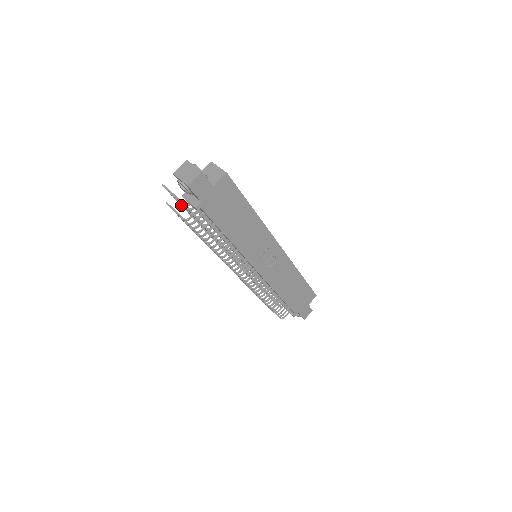
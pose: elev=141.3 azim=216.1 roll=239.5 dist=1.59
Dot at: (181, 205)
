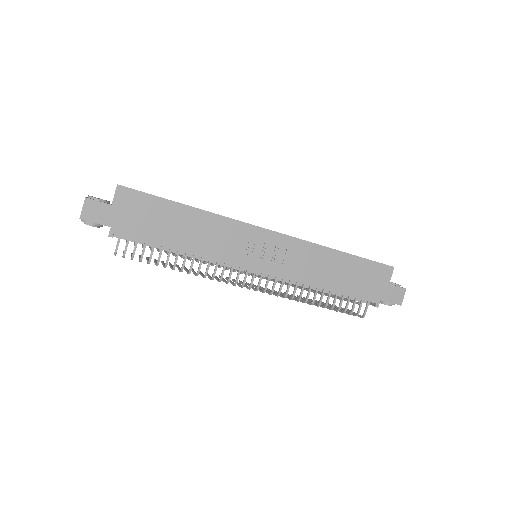
Dot at: occluded
